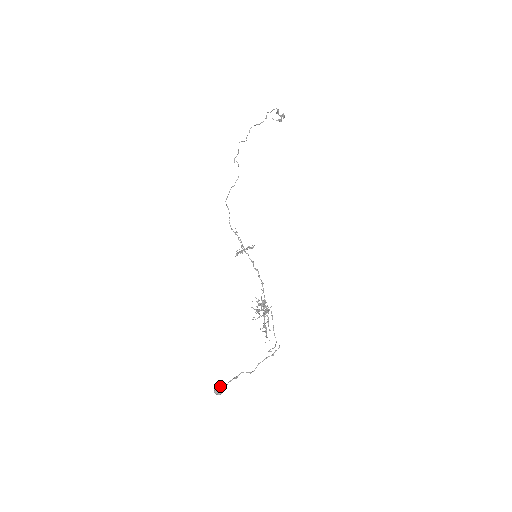
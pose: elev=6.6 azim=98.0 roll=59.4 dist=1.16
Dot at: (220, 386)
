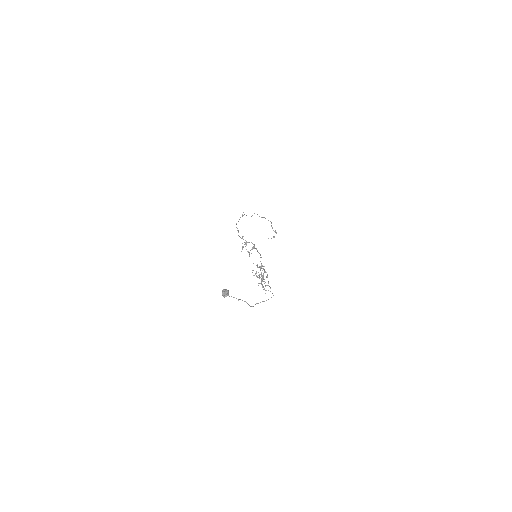
Dot at: (226, 289)
